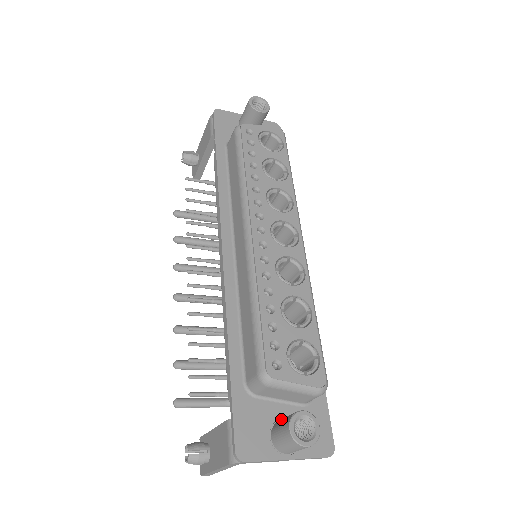
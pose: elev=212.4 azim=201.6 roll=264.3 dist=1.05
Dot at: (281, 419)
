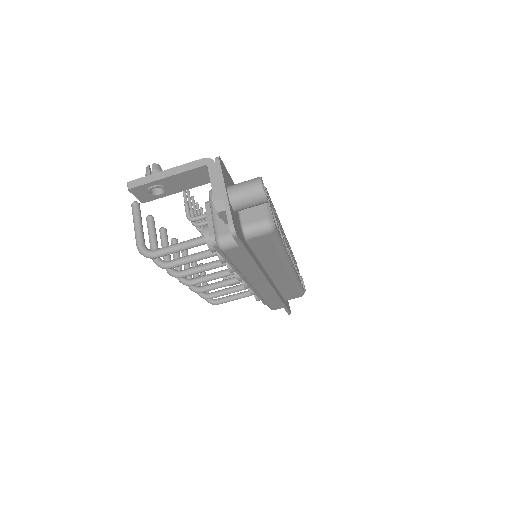
Dot at: occluded
